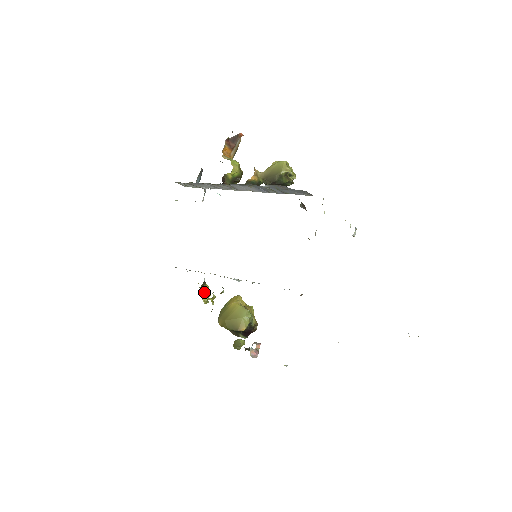
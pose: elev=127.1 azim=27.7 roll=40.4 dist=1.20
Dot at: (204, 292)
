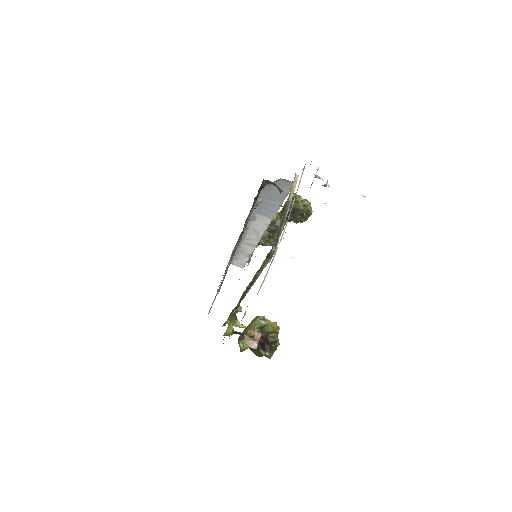
Dot at: occluded
